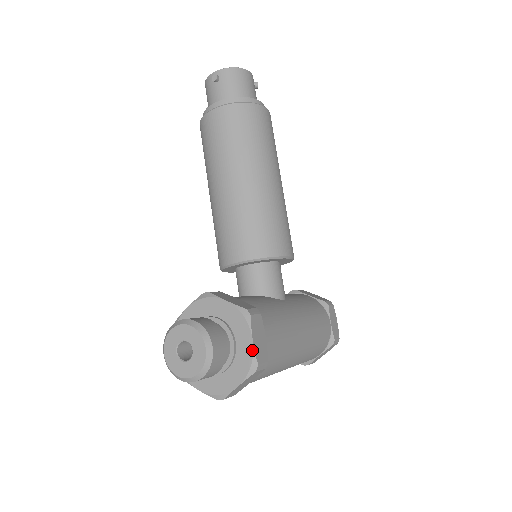
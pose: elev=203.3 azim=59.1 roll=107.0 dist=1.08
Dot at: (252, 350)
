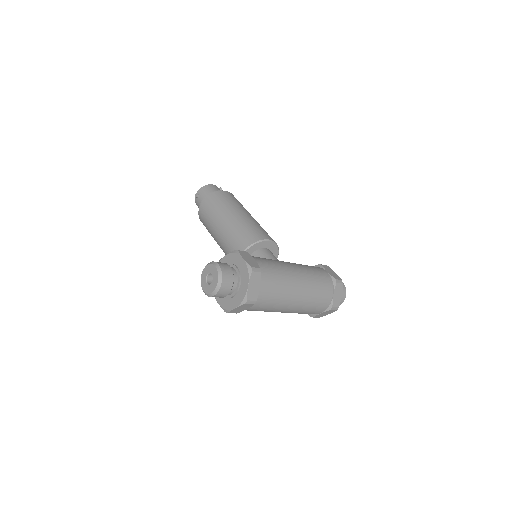
Dot at: (245, 263)
